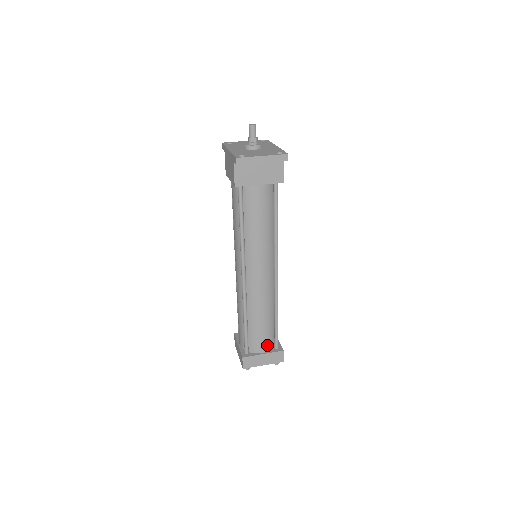
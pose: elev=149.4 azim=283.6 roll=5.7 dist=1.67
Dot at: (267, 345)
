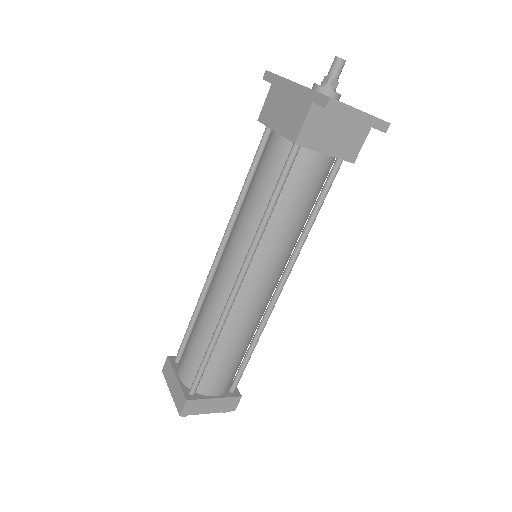
Dot at: (224, 386)
